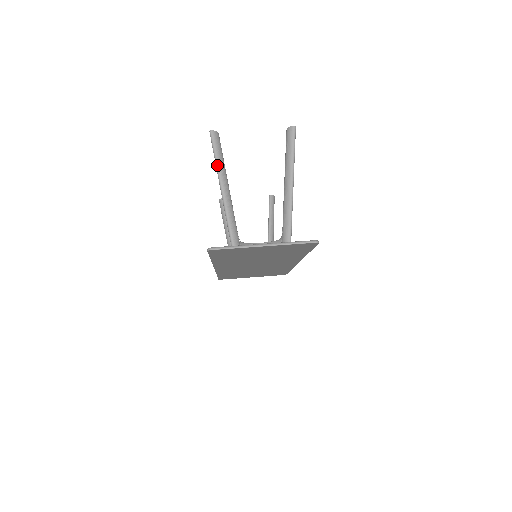
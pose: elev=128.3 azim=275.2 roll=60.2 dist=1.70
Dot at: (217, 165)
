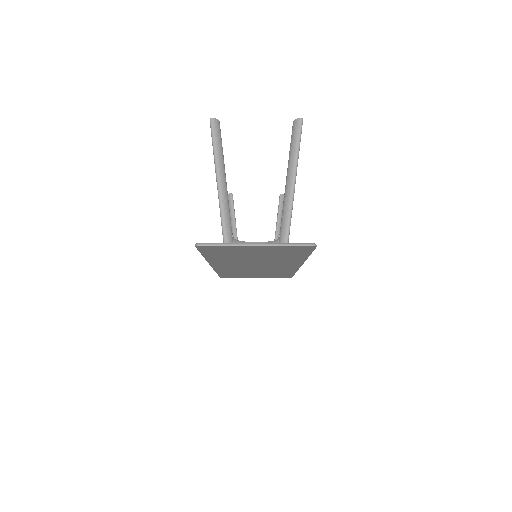
Dot at: (215, 155)
